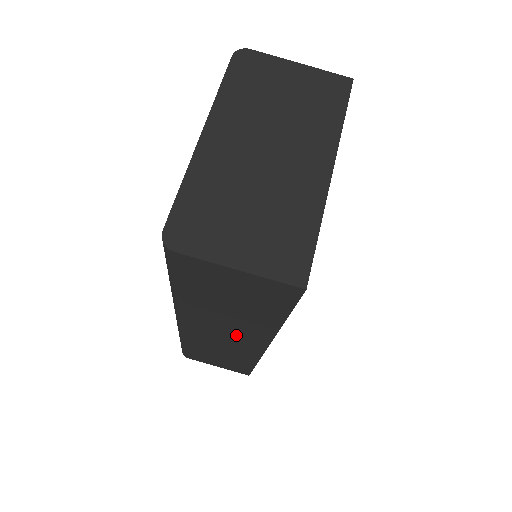
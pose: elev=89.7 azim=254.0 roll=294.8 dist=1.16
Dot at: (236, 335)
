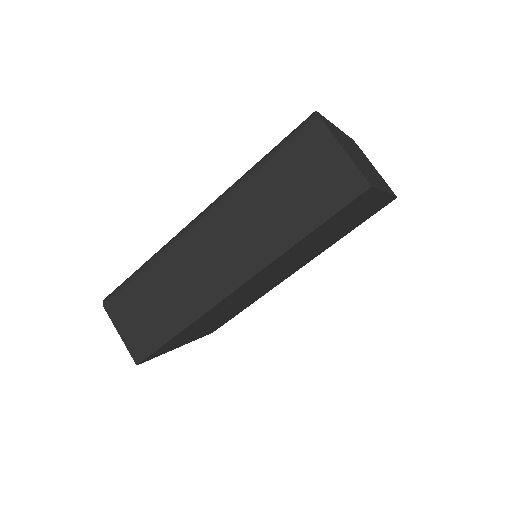
Dot at: (232, 255)
